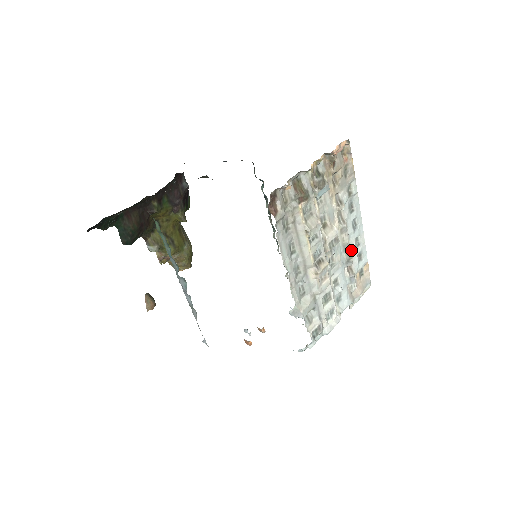
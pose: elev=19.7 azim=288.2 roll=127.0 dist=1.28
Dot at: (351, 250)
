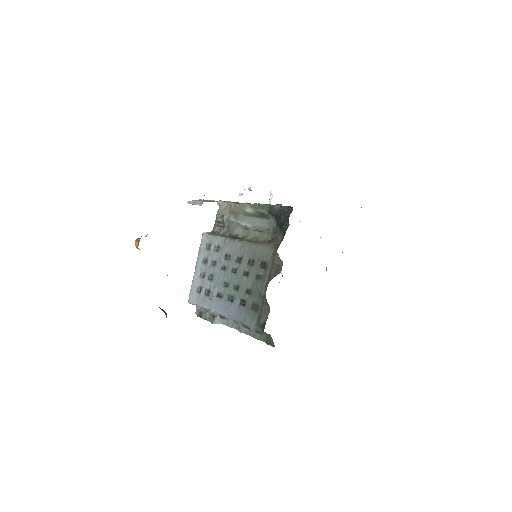
Dot at: occluded
